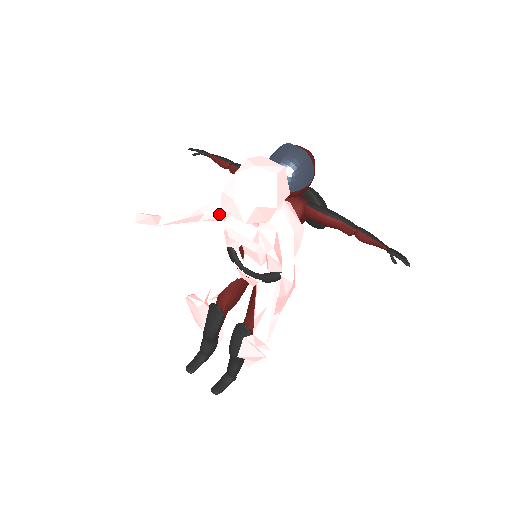
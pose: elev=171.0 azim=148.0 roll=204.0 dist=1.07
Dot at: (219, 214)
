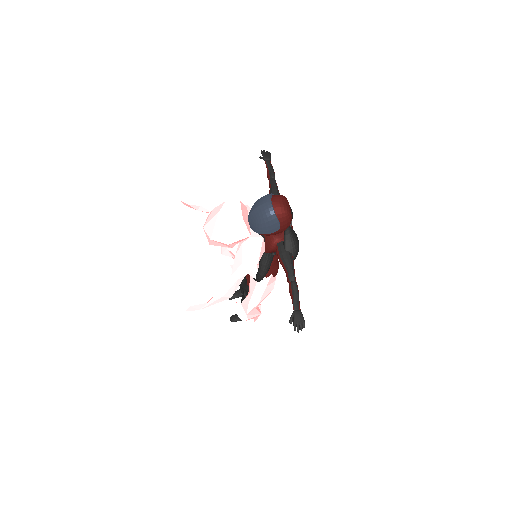
Dot at: occluded
